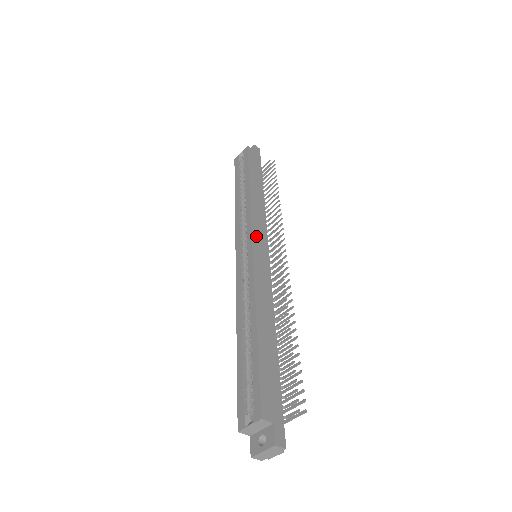
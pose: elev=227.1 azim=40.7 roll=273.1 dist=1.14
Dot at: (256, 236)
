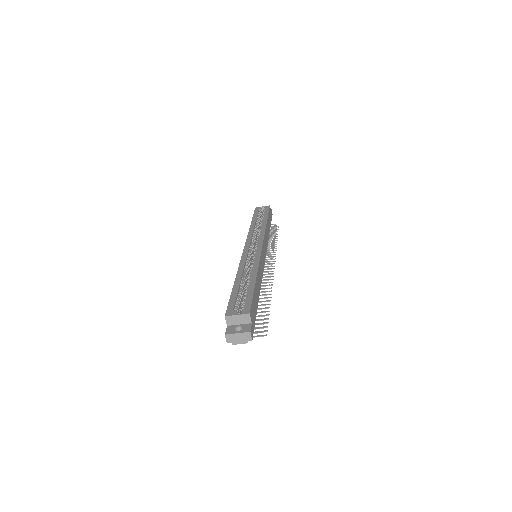
Dot at: (264, 245)
